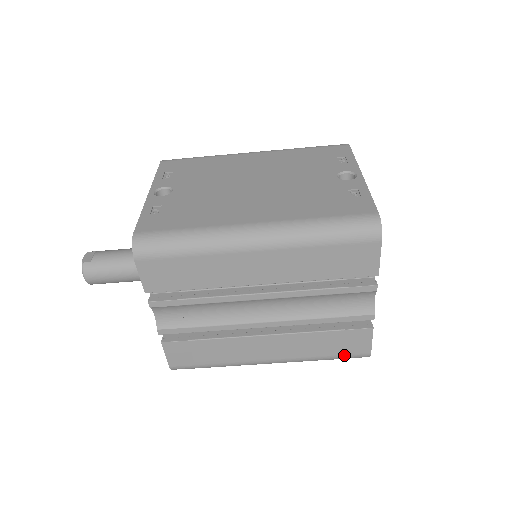
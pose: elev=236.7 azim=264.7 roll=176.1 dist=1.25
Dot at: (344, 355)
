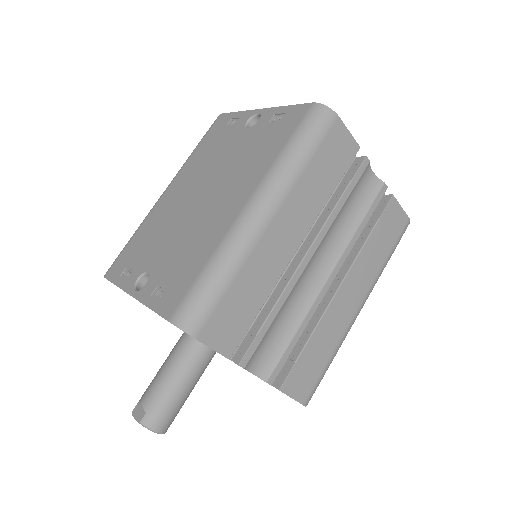
Dot at: (396, 240)
